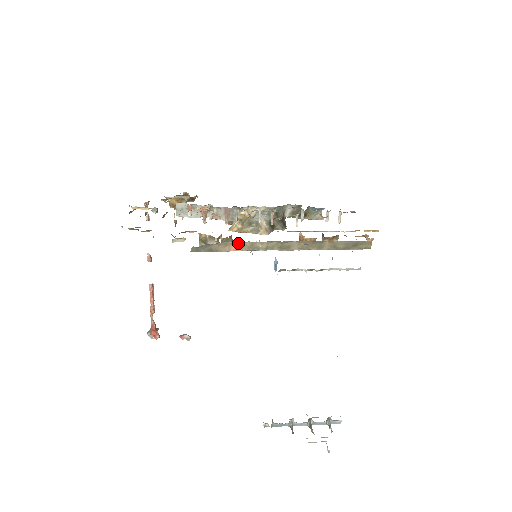
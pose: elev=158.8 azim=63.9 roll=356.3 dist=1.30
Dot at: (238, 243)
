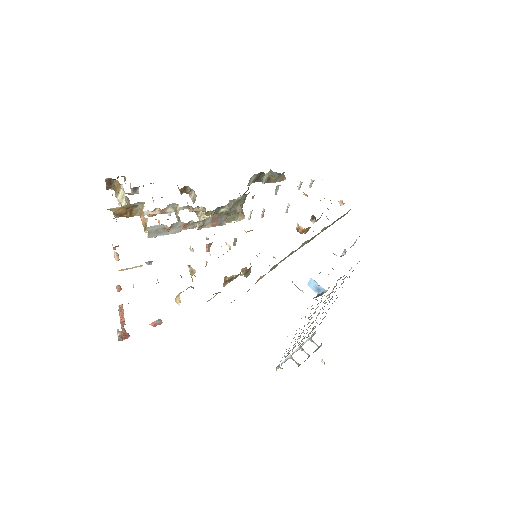
Dot at: occluded
